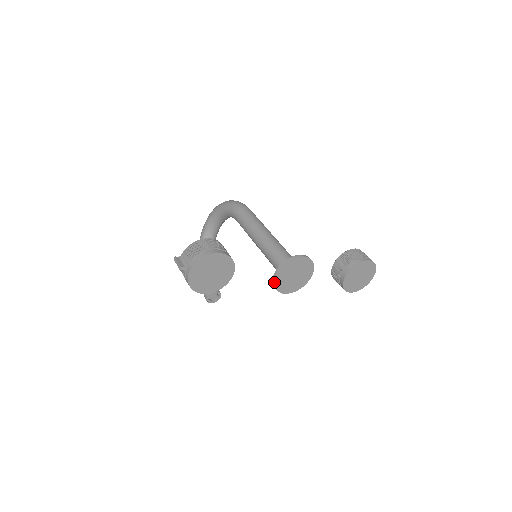
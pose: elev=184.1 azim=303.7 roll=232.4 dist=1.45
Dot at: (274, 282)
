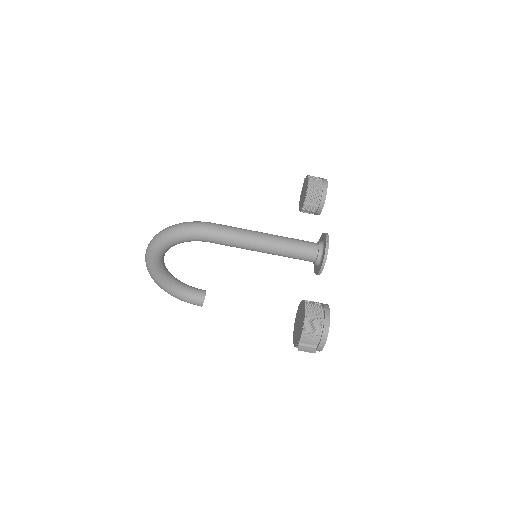
Dot at: occluded
